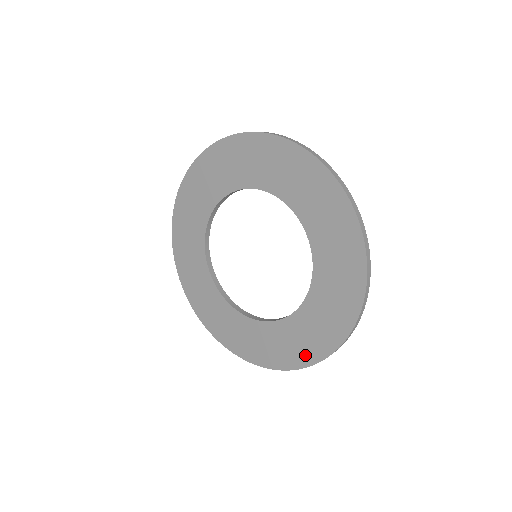
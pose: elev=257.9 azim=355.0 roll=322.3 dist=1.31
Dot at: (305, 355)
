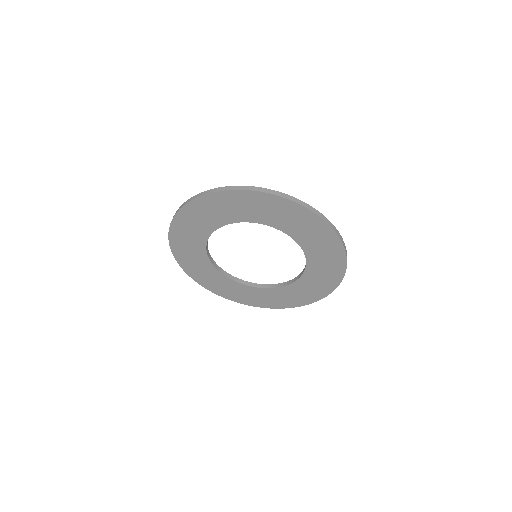
Dot at: (333, 280)
